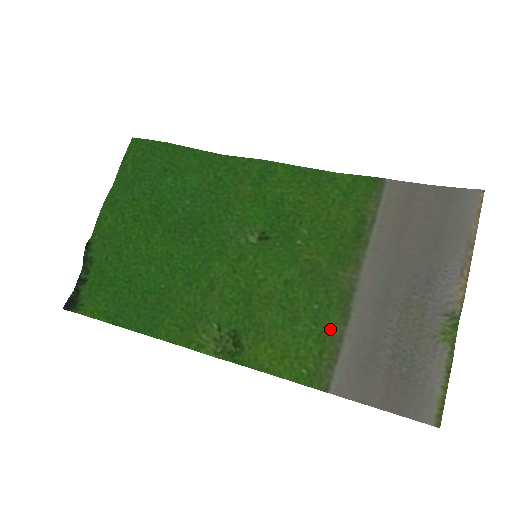
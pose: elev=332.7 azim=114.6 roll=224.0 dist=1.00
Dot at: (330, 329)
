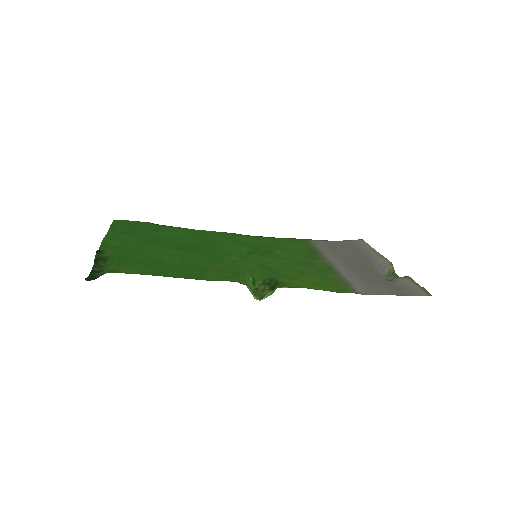
Dot at: (332, 276)
